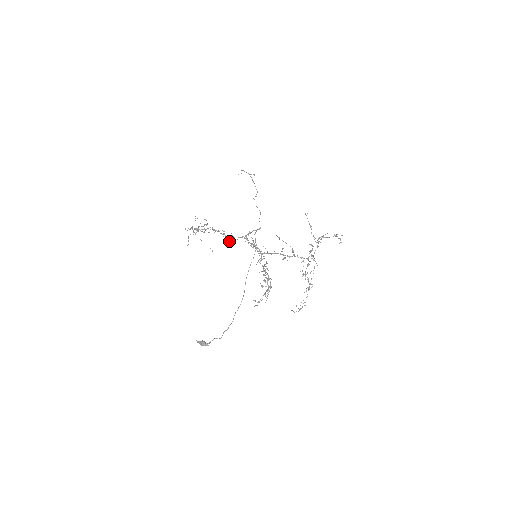
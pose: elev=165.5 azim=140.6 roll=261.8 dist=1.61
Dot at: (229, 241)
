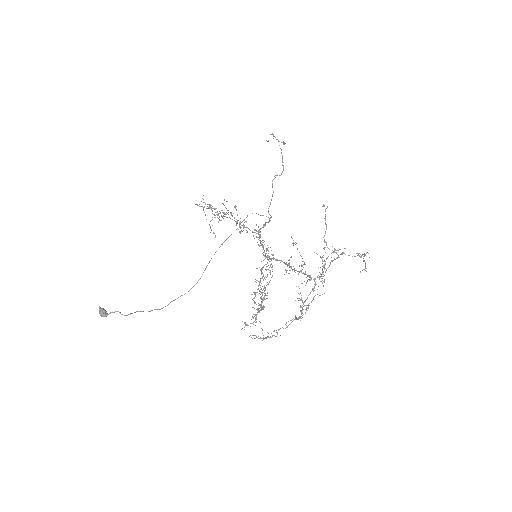
Dot at: (240, 232)
